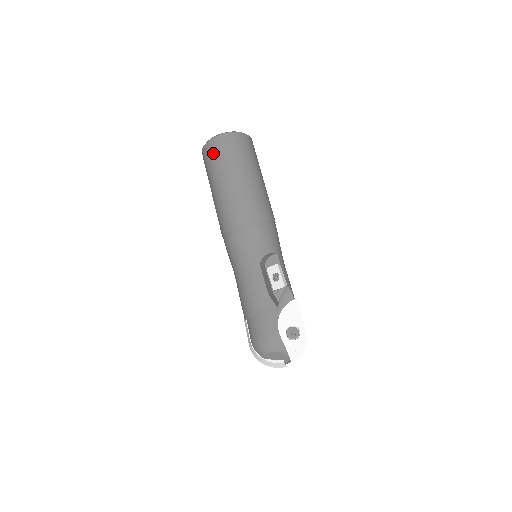
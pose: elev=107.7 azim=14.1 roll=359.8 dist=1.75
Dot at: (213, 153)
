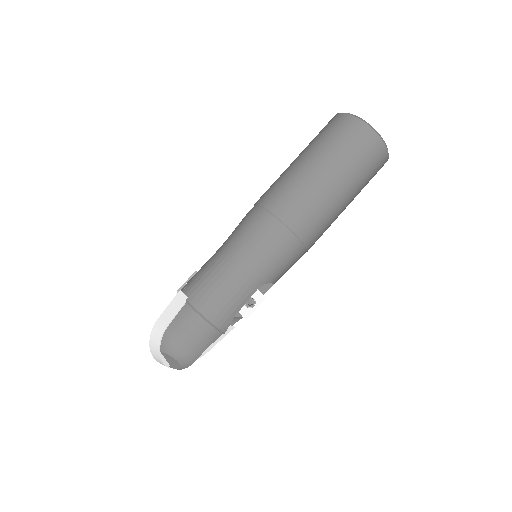
Dot at: (361, 146)
